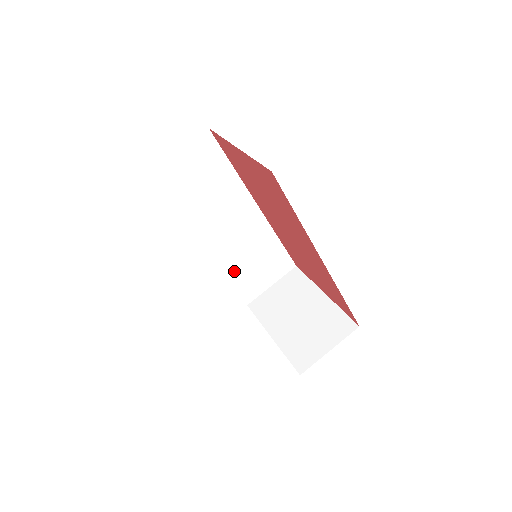
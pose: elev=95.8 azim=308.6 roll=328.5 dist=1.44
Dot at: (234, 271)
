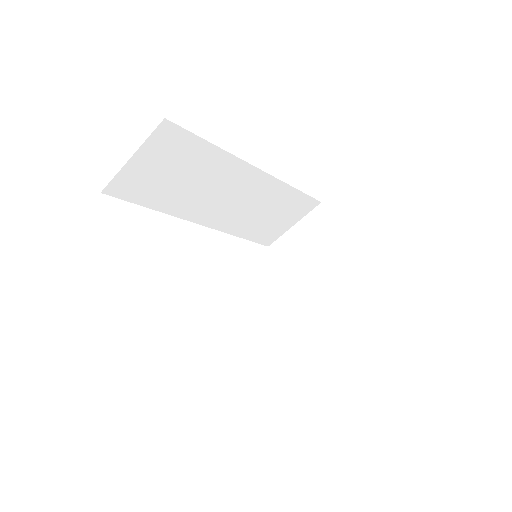
Dot at: (245, 228)
